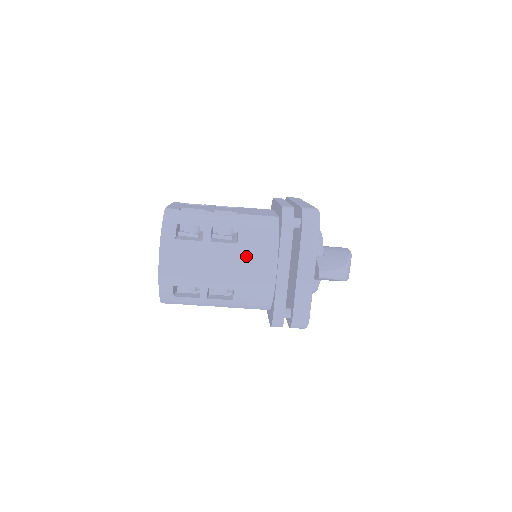
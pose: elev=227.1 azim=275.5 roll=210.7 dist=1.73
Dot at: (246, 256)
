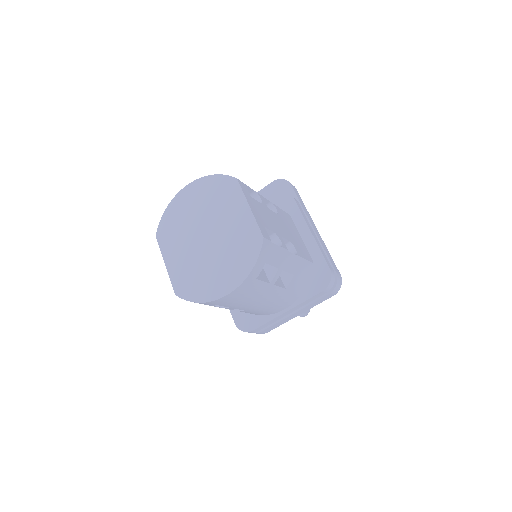
Dot at: (282, 299)
